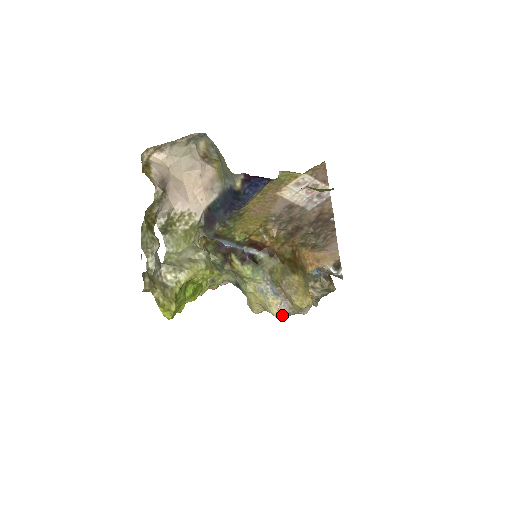
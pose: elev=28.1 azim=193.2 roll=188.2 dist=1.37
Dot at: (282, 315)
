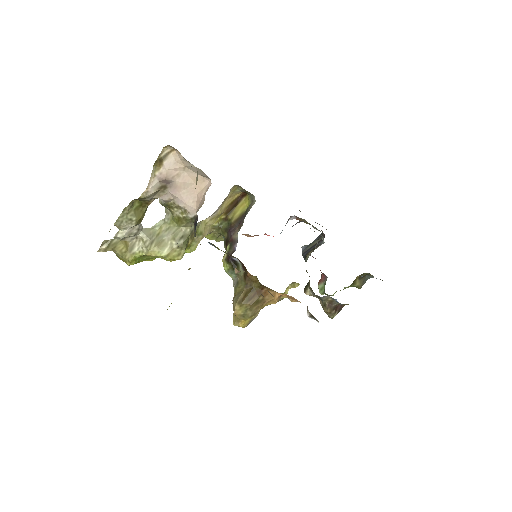
Dot at: occluded
